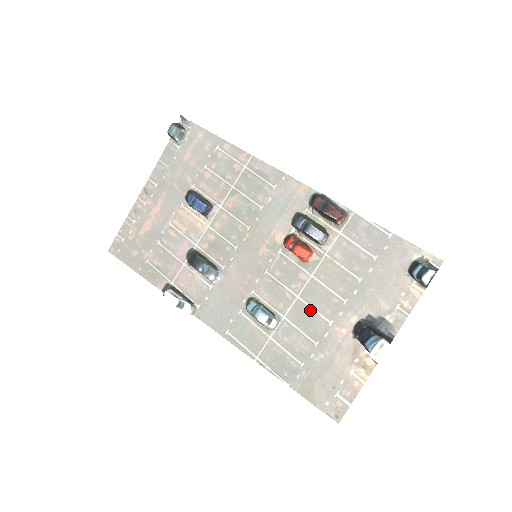
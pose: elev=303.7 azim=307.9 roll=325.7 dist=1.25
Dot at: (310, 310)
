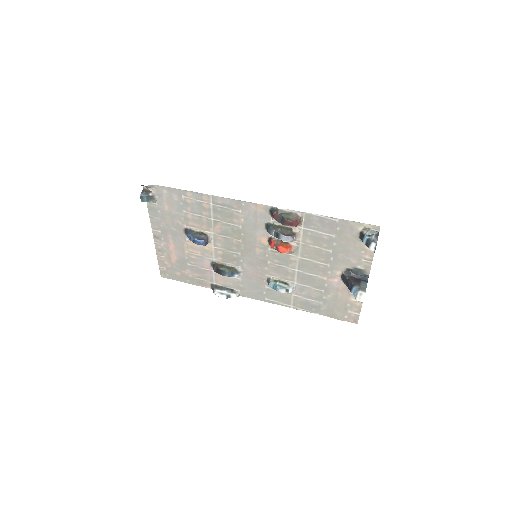
Dot at: (309, 275)
